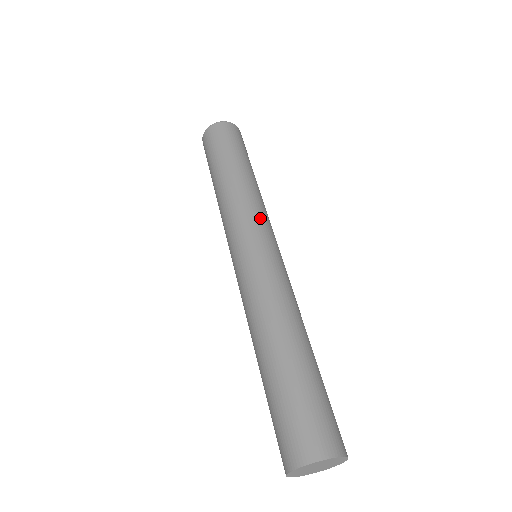
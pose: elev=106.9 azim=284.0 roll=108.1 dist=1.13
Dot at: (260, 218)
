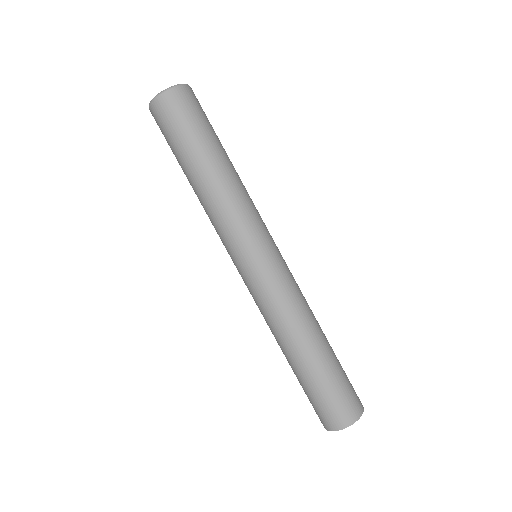
Dot at: (258, 223)
